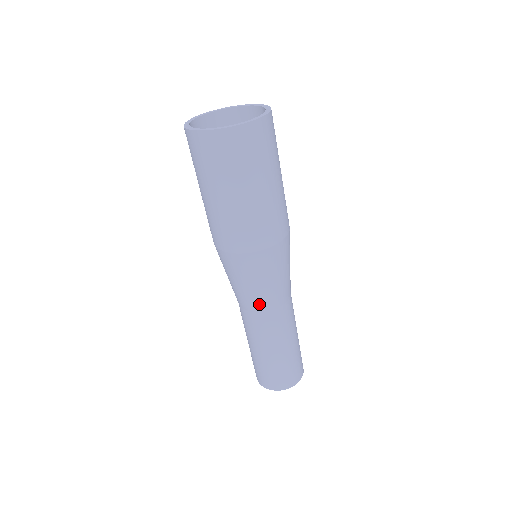
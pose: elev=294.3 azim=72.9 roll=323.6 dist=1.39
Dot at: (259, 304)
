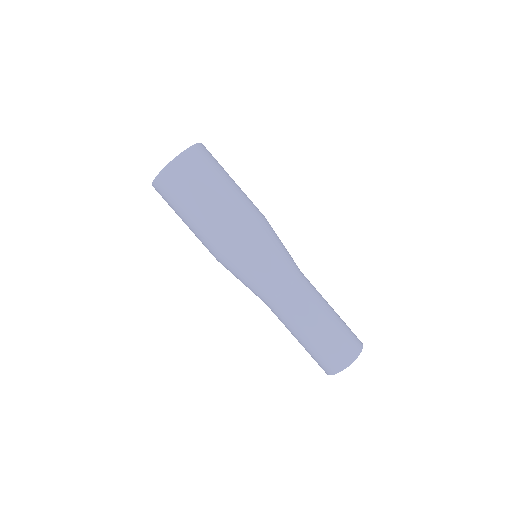
Dot at: (293, 270)
